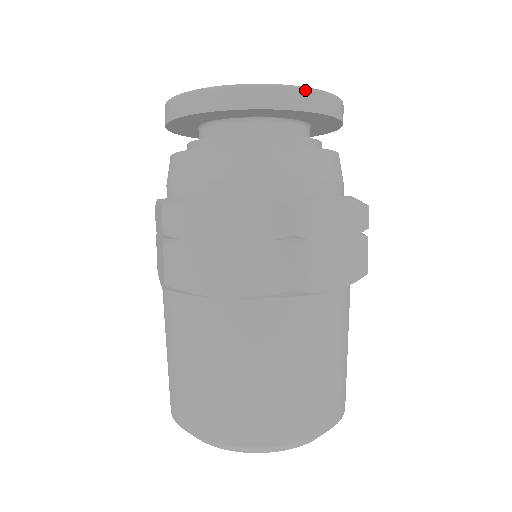
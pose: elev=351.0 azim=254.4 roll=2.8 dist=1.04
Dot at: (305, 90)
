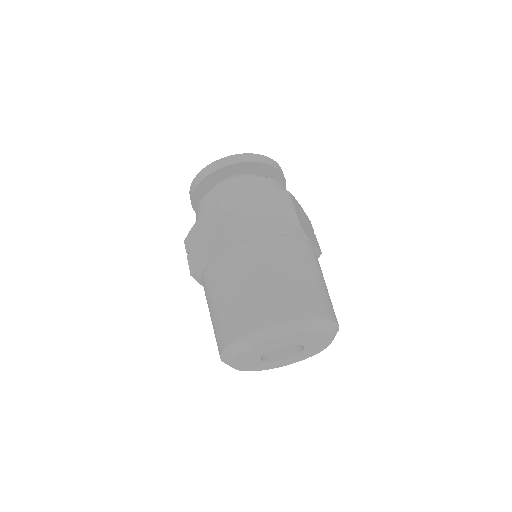
Dot at: (273, 160)
